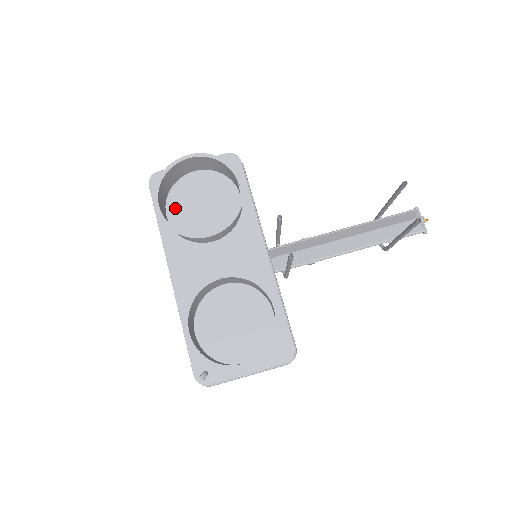
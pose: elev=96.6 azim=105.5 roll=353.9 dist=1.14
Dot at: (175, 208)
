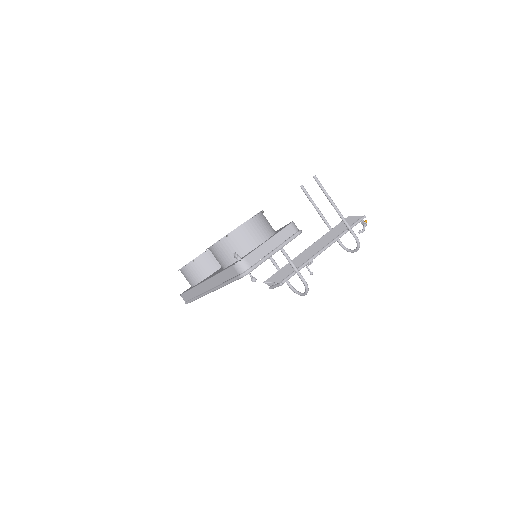
Dot at: occluded
